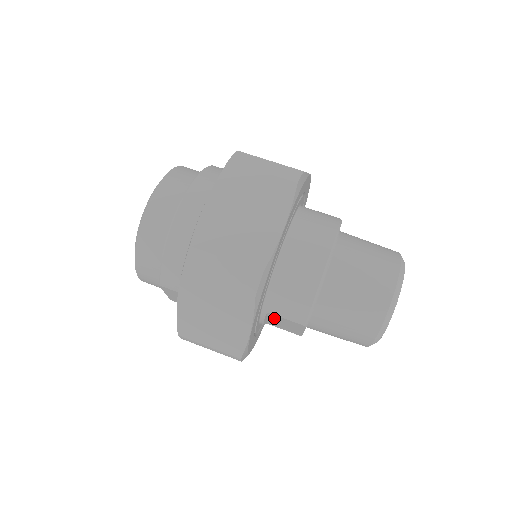
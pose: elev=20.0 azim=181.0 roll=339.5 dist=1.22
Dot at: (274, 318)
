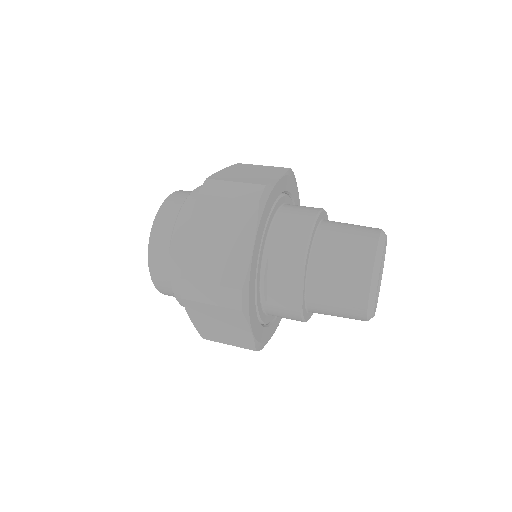
Dot at: (274, 272)
